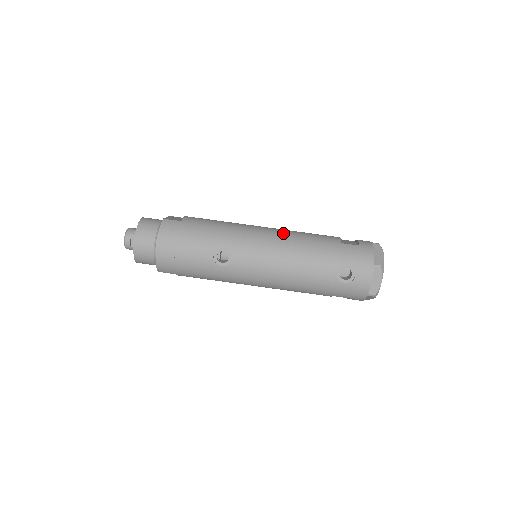
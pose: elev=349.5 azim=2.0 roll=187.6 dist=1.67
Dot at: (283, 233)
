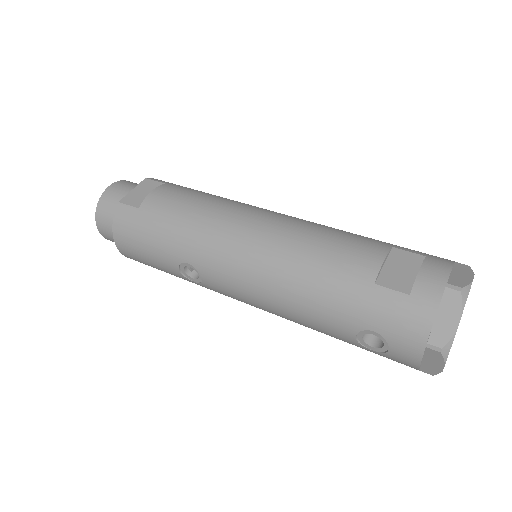
Dot at: (276, 246)
